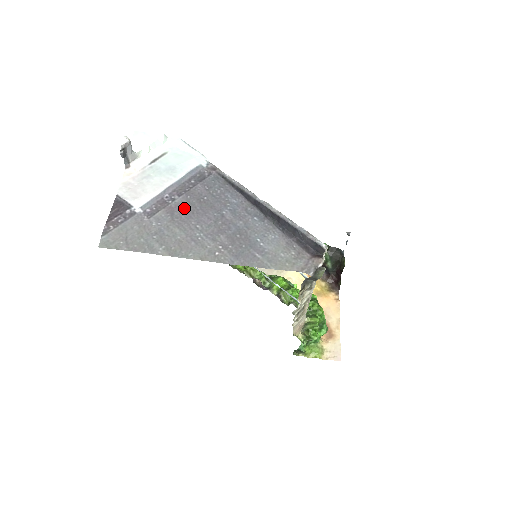
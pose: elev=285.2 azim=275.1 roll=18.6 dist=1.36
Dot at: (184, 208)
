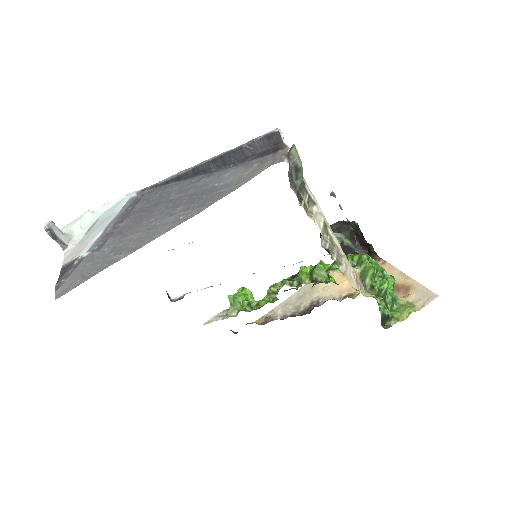
Dot at: (131, 223)
